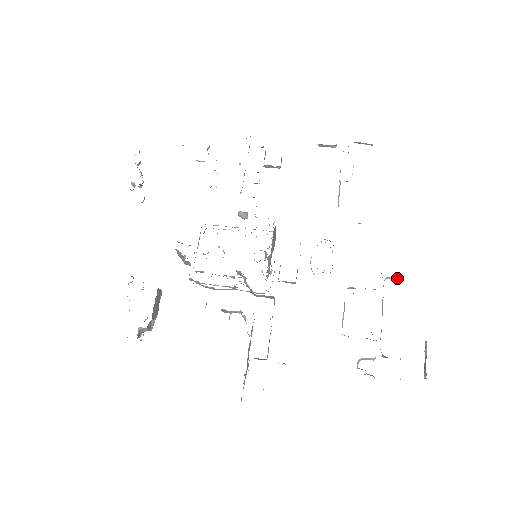
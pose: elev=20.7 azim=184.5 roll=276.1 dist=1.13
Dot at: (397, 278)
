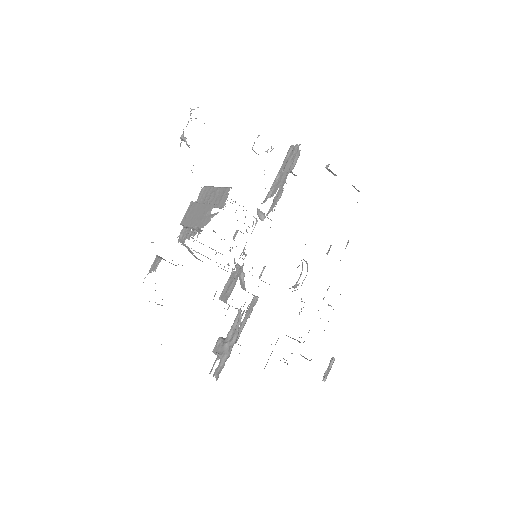
Dot at: occluded
